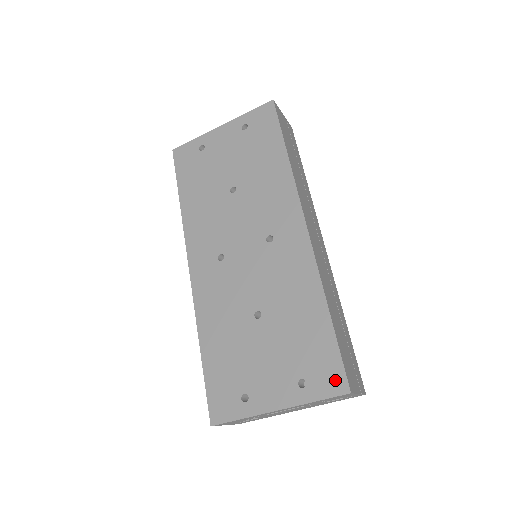
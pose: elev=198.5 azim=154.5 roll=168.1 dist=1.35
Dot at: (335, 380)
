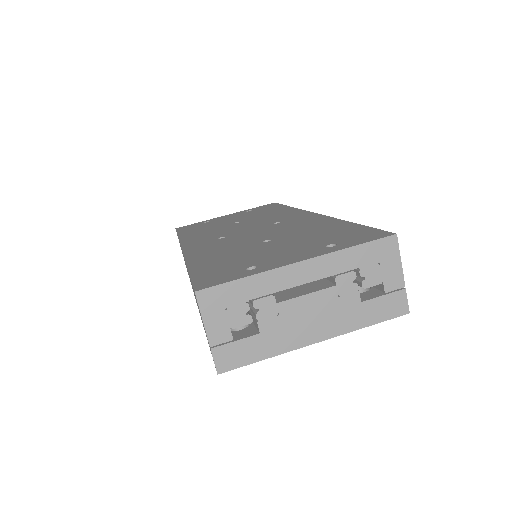
Dot at: (373, 235)
